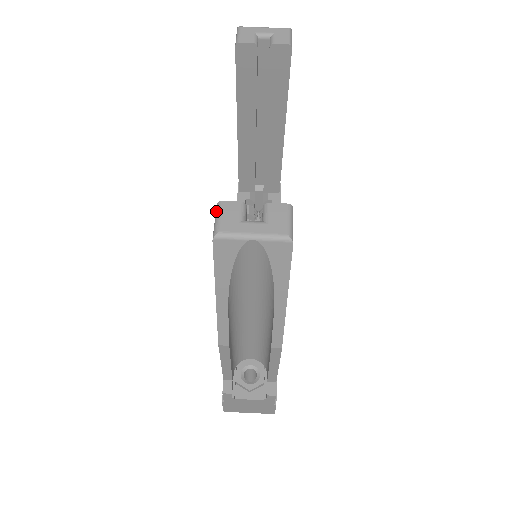
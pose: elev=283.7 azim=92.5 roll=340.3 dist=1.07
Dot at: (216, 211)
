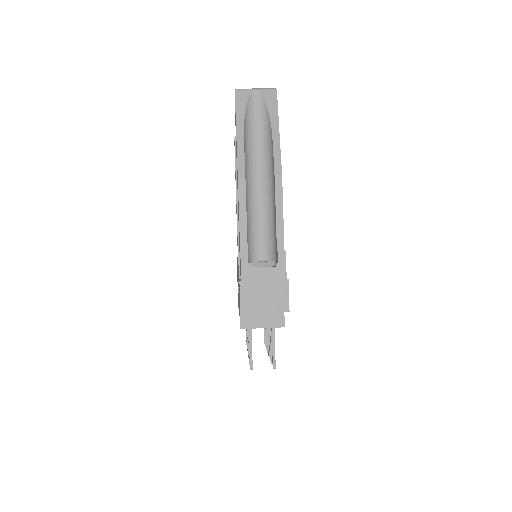
Dot at: occluded
